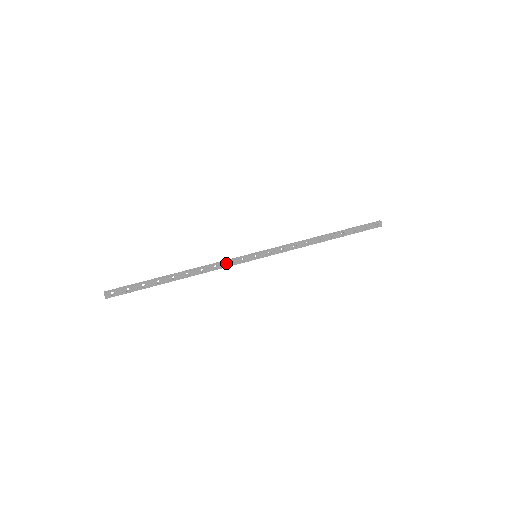
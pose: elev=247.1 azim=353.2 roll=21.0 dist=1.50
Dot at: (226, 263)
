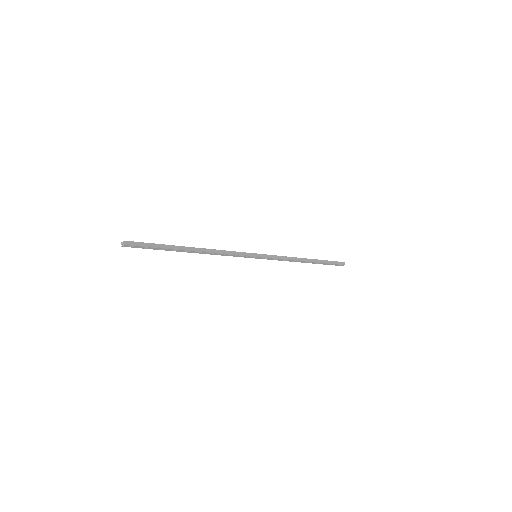
Dot at: (233, 255)
